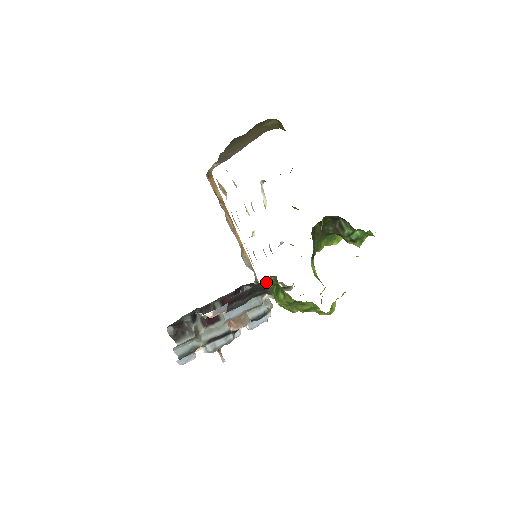
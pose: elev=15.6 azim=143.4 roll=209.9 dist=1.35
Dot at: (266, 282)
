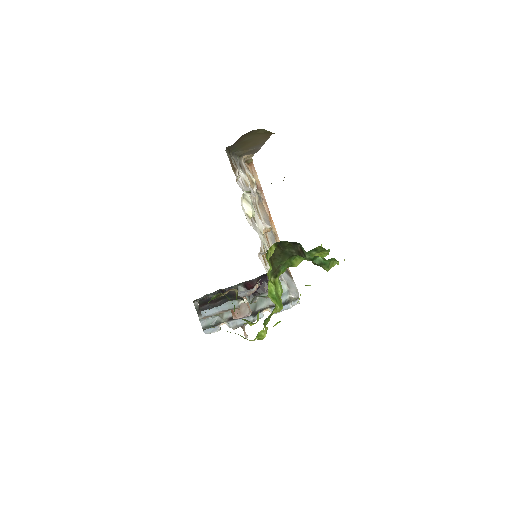
Dot at: (234, 291)
